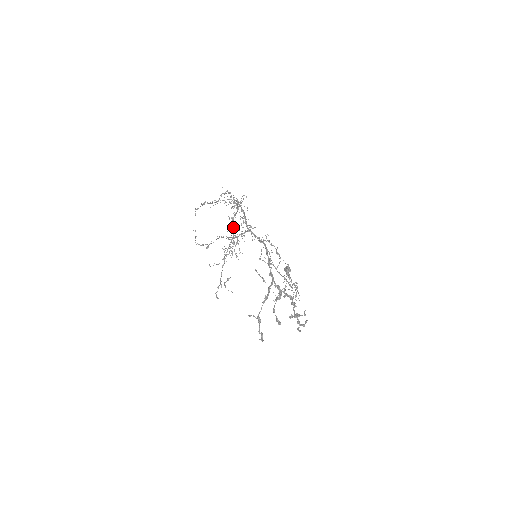
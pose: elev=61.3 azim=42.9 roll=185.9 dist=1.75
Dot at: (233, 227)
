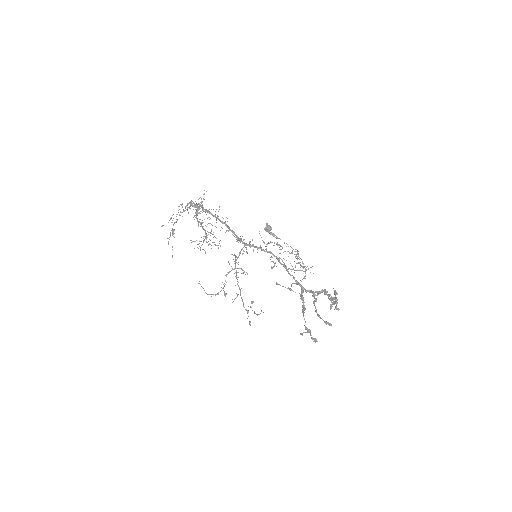
Dot at: (199, 222)
